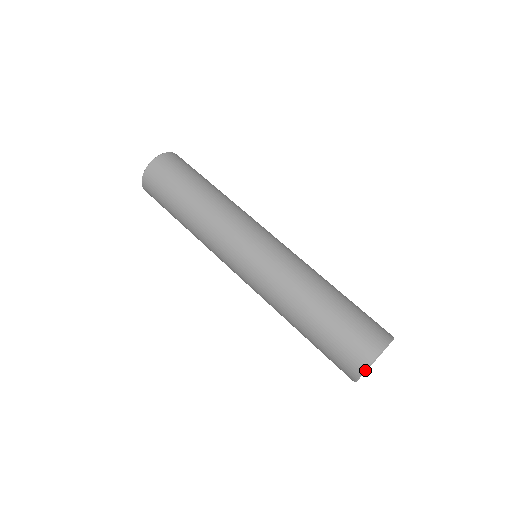
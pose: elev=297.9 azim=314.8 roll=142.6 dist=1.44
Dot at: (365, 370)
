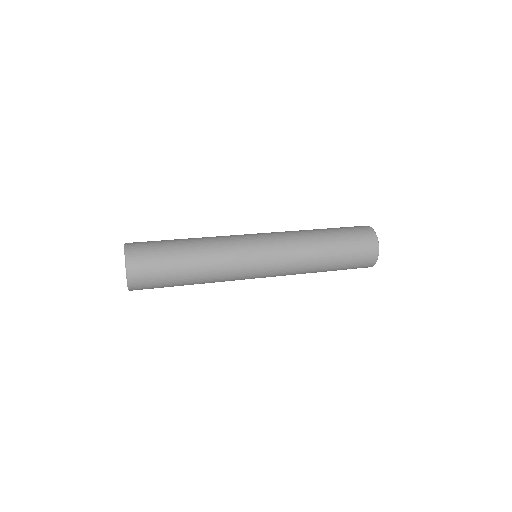
Dot at: (378, 244)
